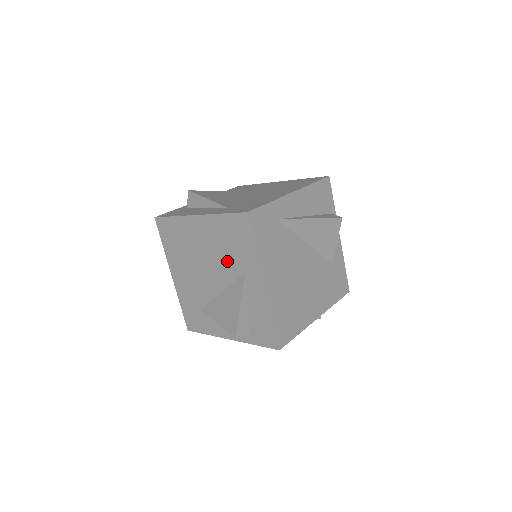
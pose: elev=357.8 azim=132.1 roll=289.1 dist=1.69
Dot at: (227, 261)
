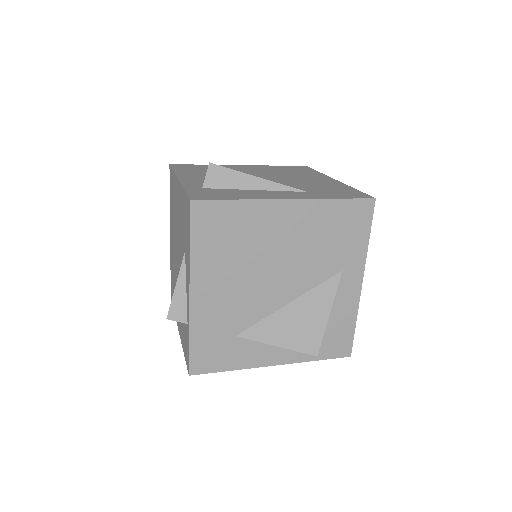
Dot at: (318, 260)
